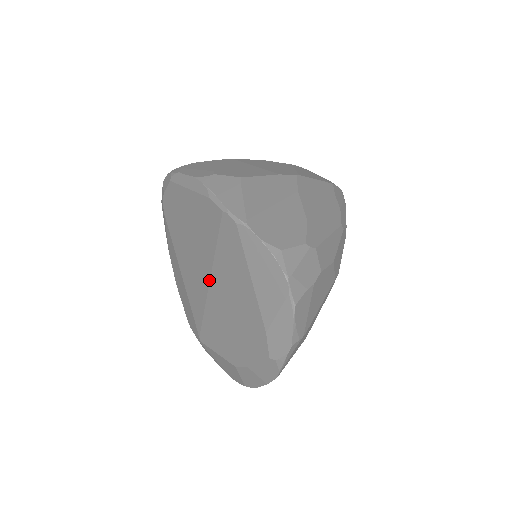
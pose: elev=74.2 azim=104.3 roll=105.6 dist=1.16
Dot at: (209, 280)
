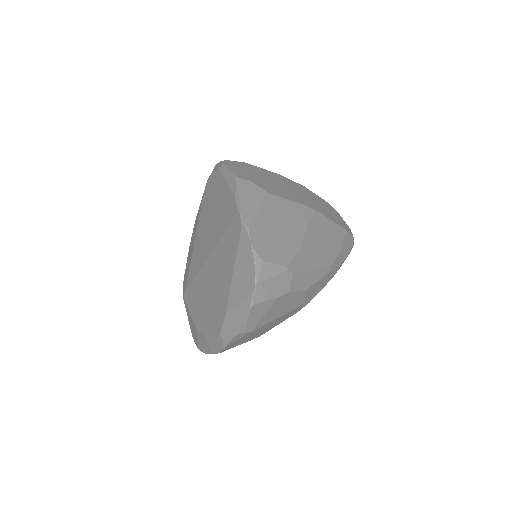
Dot at: (209, 256)
